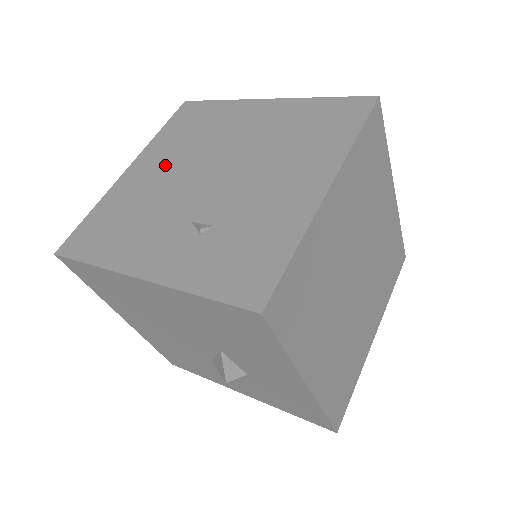
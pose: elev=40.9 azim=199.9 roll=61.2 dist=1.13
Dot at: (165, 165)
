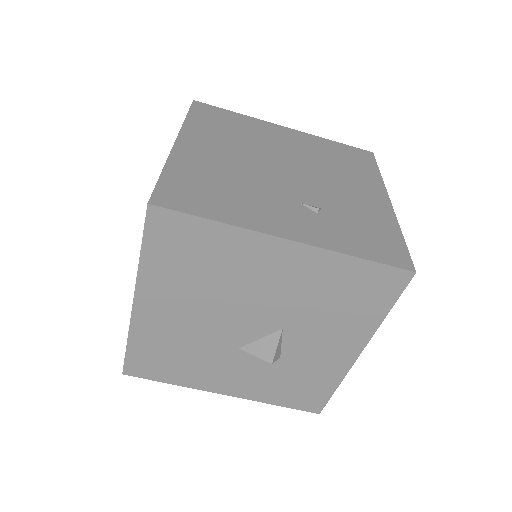
Dot at: (224, 150)
